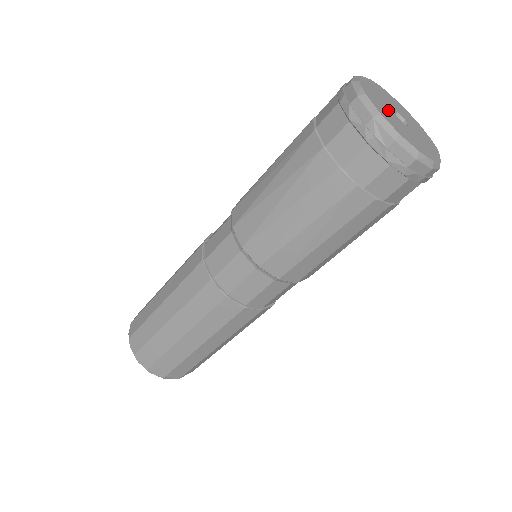
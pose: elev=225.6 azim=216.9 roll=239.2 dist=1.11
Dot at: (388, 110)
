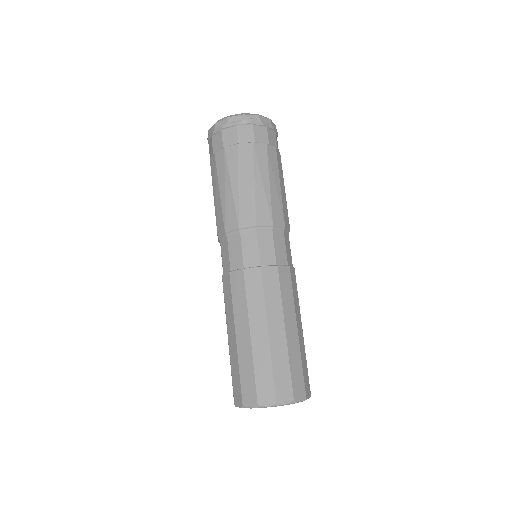
Dot at: occluded
